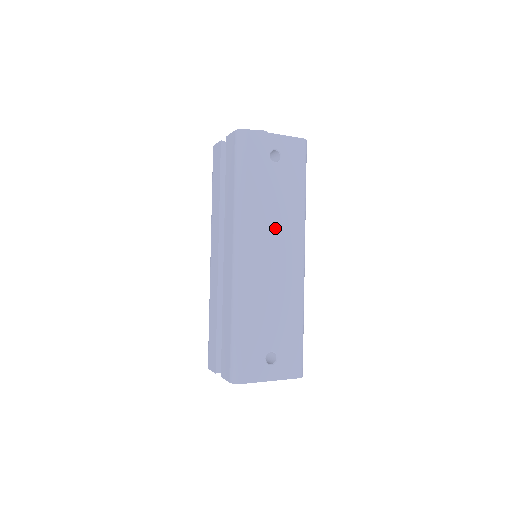
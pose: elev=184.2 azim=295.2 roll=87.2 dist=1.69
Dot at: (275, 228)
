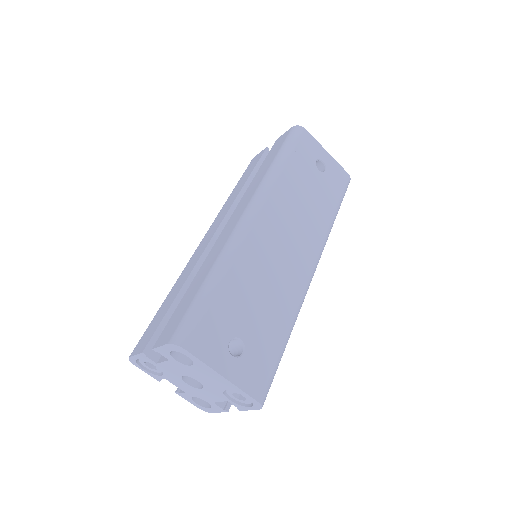
Dot at: (298, 219)
